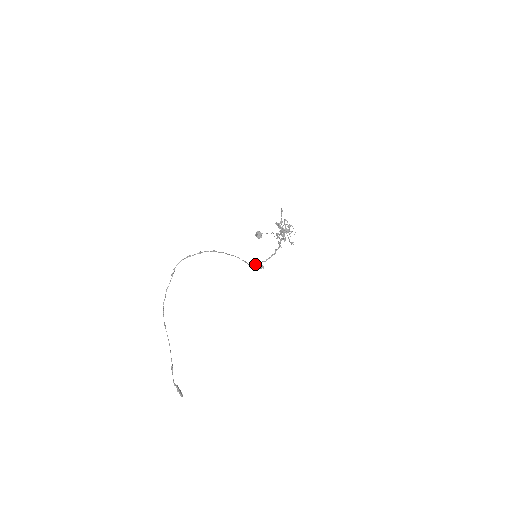
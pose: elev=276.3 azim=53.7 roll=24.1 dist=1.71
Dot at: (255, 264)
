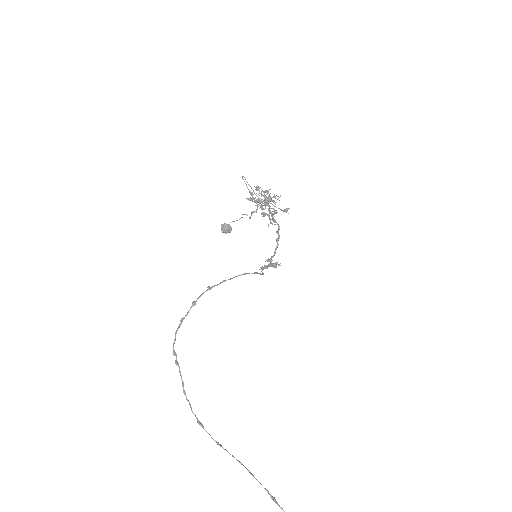
Dot at: (265, 267)
